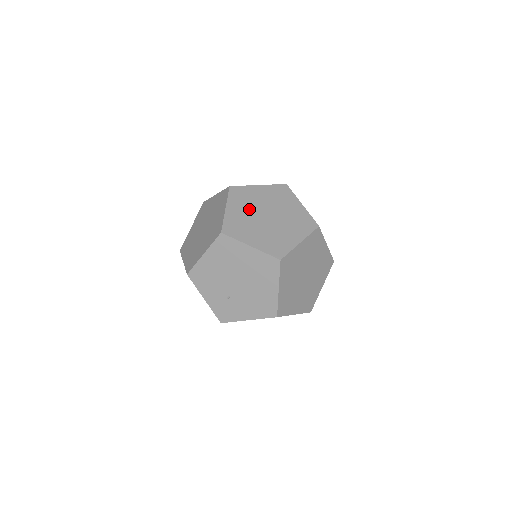
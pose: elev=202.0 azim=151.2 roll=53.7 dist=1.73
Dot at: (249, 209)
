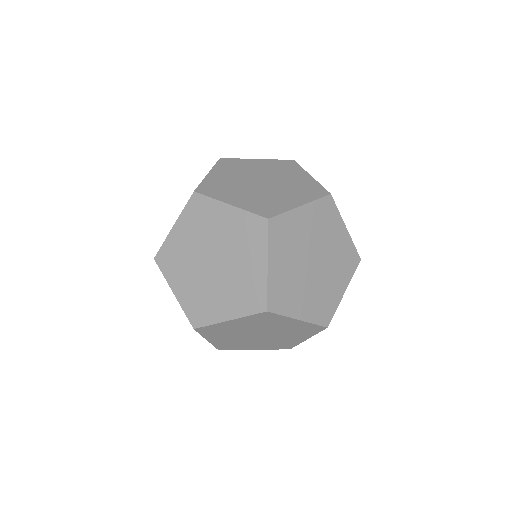
Dot at: (197, 240)
